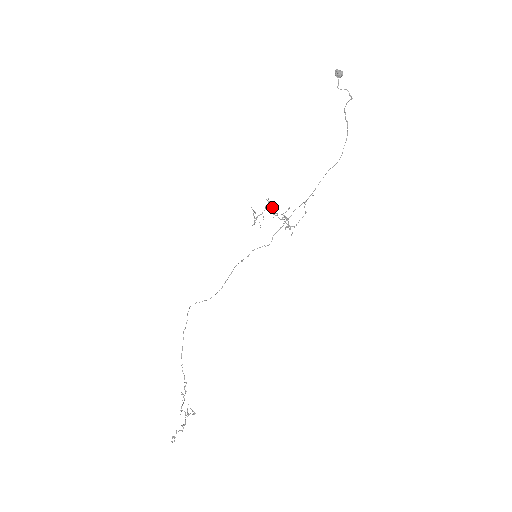
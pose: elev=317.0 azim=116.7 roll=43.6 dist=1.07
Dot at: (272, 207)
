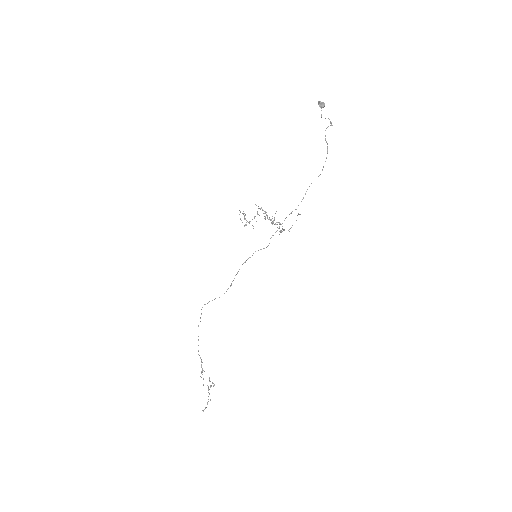
Dot at: (266, 215)
